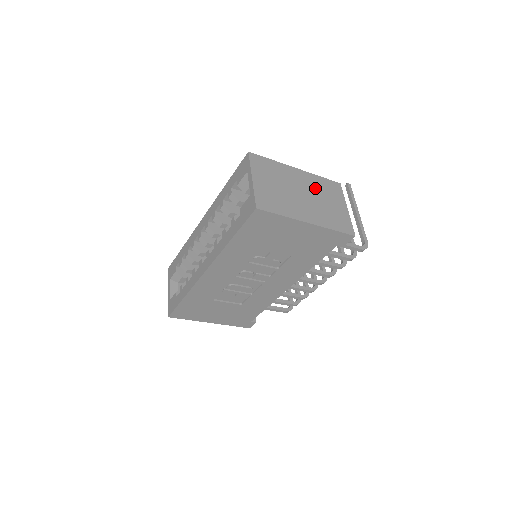
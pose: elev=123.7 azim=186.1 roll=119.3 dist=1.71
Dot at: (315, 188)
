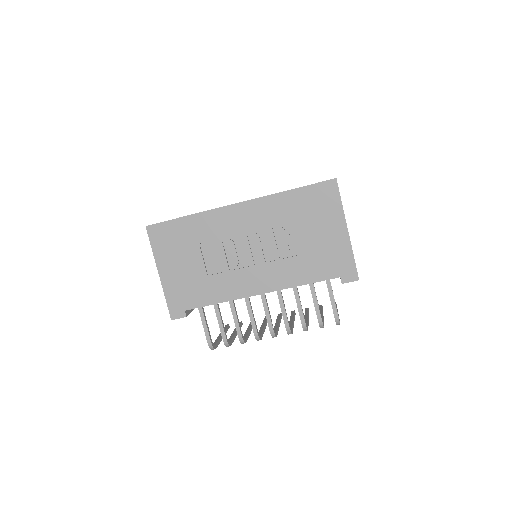
Dot at: occluded
